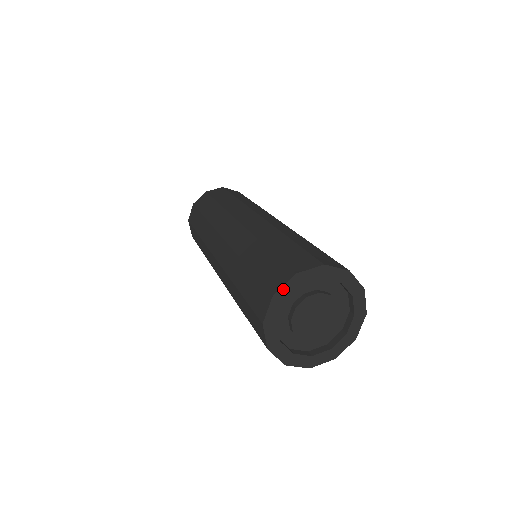
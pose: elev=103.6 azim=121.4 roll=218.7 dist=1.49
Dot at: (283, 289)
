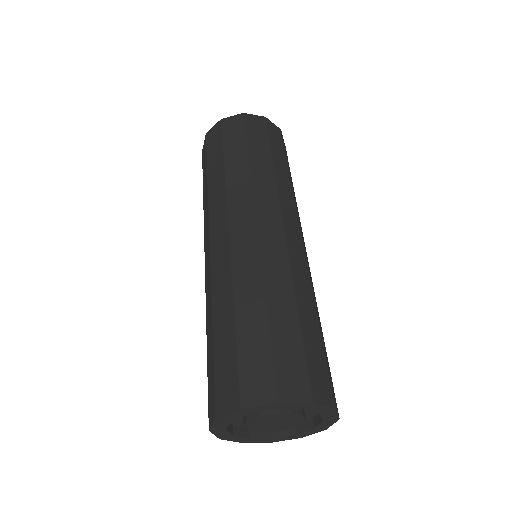
Dot at: (256, 407)
